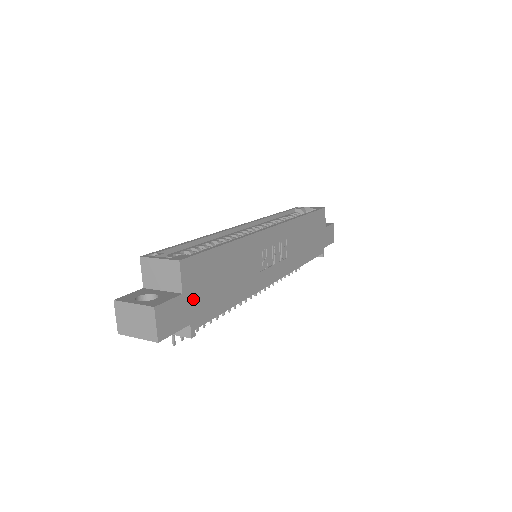
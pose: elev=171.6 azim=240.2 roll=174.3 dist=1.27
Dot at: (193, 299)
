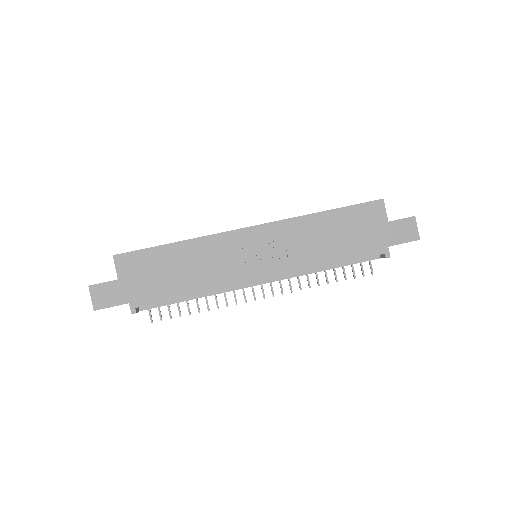
Dot at: (131, 284)
